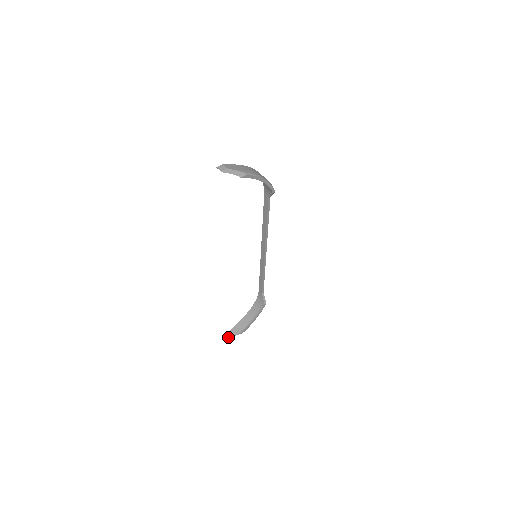
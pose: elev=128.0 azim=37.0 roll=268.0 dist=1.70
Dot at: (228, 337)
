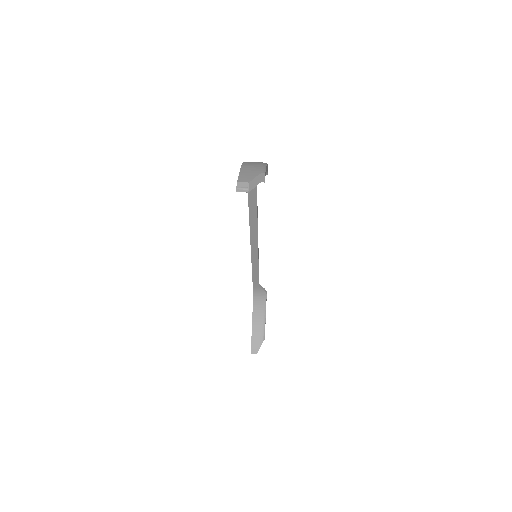
Dot at: (255, 353)
